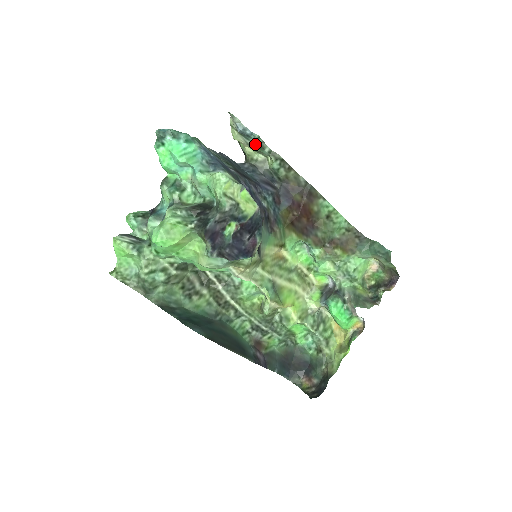
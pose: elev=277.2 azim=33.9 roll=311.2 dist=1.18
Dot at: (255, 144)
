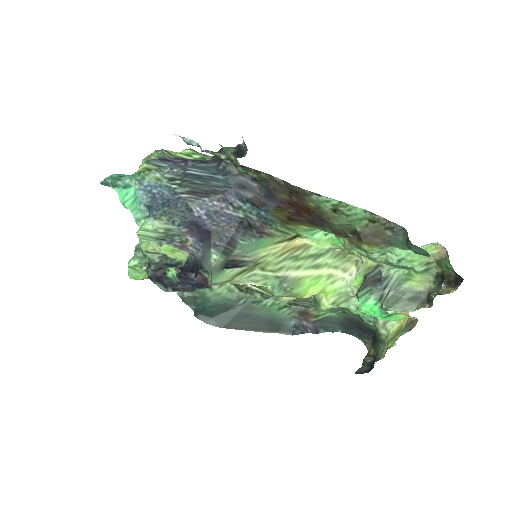
Dot at: occluded
